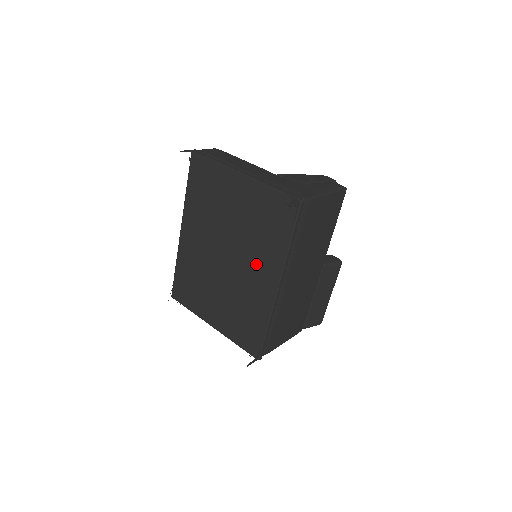
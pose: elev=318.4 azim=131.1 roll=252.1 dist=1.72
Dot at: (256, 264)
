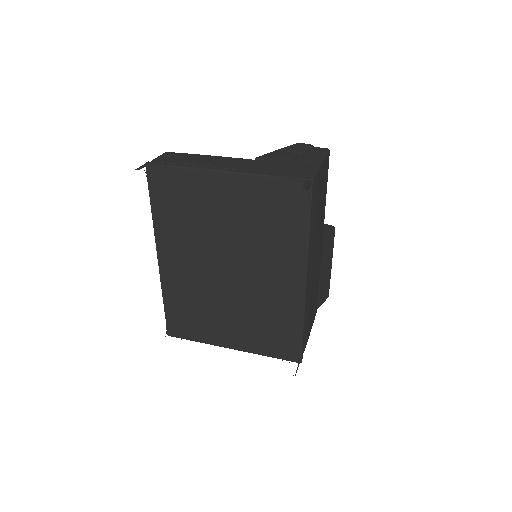
Dot at: (271, 266)
